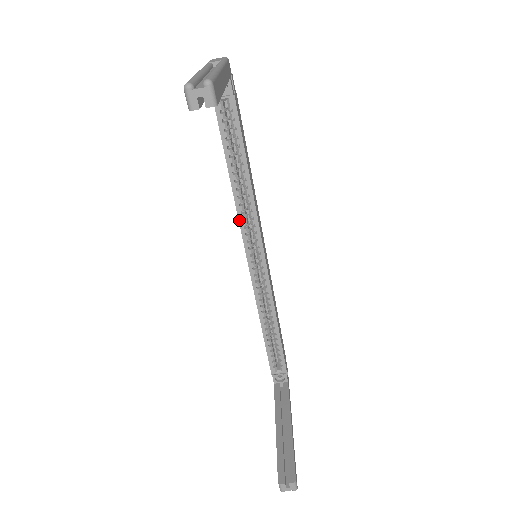
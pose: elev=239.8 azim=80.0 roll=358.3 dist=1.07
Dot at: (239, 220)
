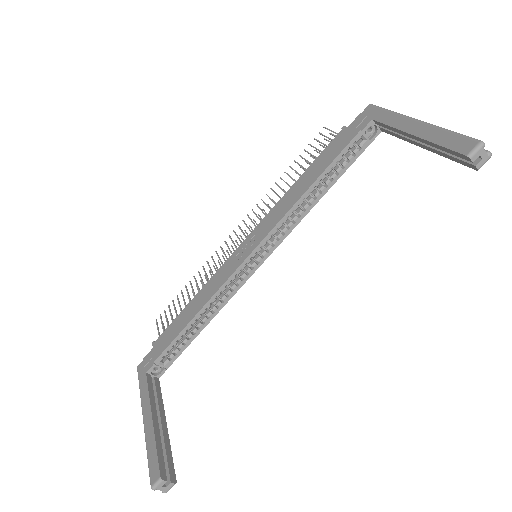
Dot at: (280, 221)
